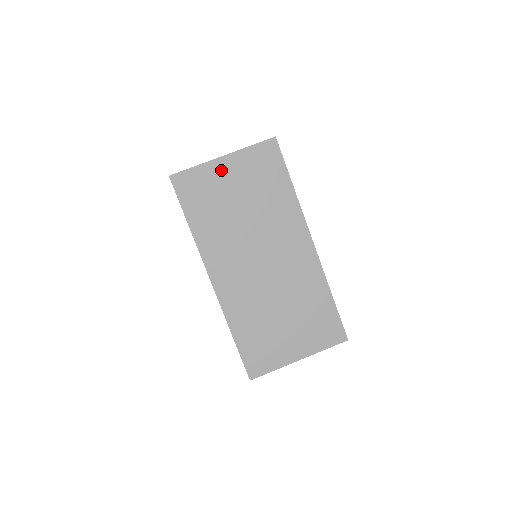
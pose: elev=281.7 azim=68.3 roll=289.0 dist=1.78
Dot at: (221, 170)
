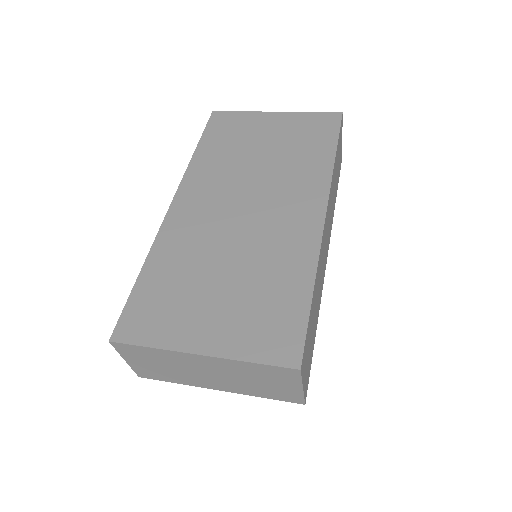
Dot at: (265, 120)
